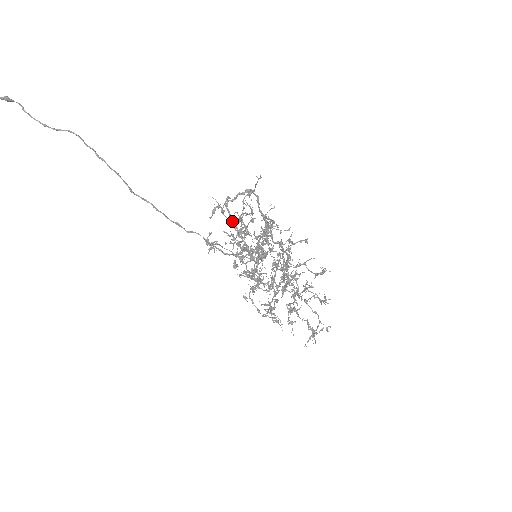
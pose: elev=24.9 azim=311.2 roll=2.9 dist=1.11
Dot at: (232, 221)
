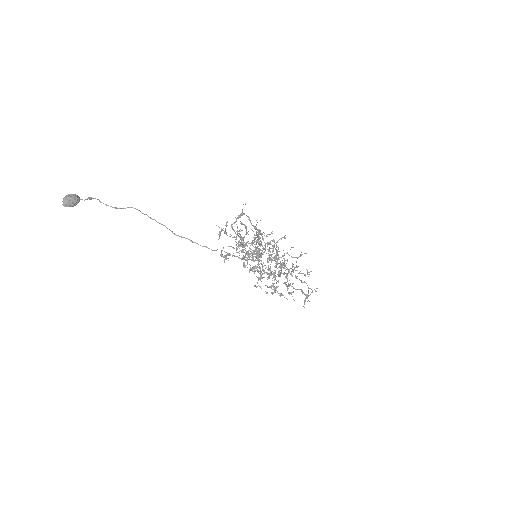
Dot at: occluded
